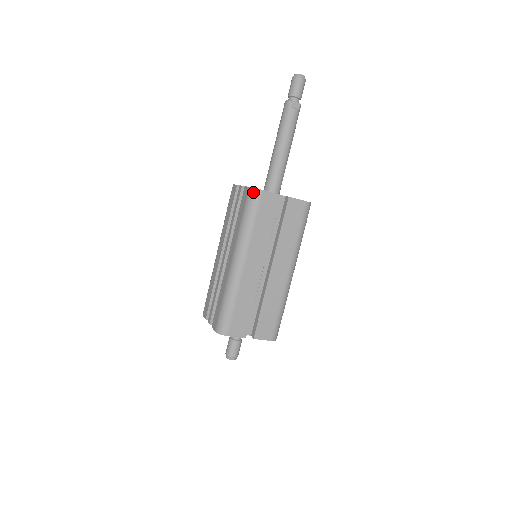
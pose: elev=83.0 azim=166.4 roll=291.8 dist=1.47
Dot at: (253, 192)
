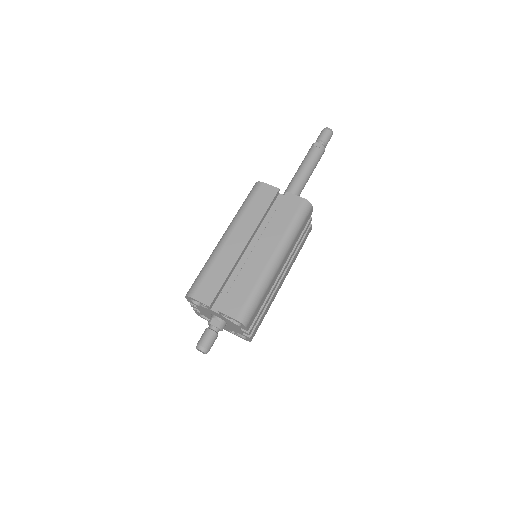
Dot at: (255, 184)
